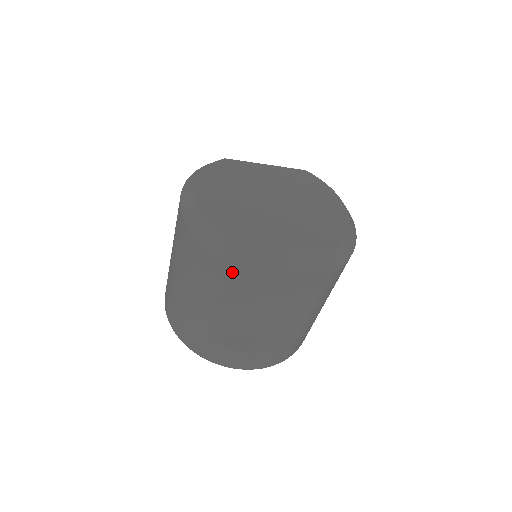
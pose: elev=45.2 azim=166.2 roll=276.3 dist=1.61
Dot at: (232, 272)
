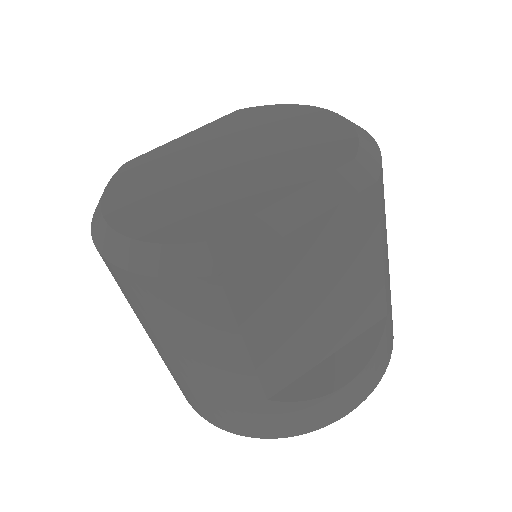
Dot at: (237, 287)
